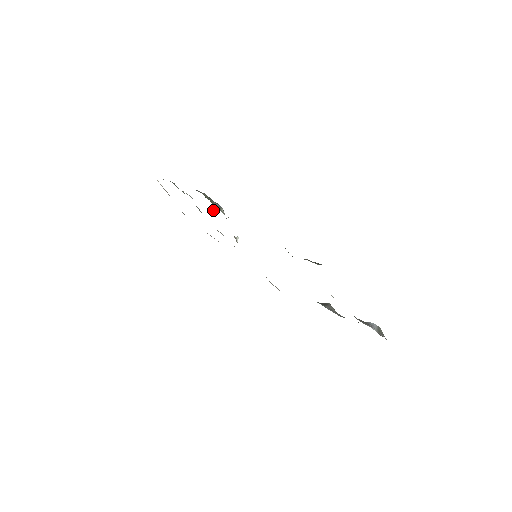
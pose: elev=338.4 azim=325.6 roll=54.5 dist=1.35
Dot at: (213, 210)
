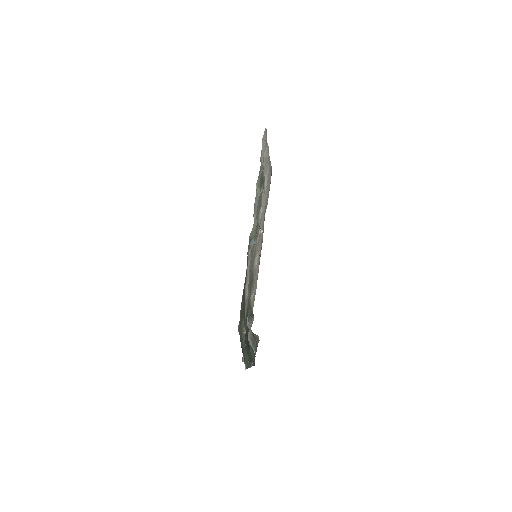
Dot at: occluded
